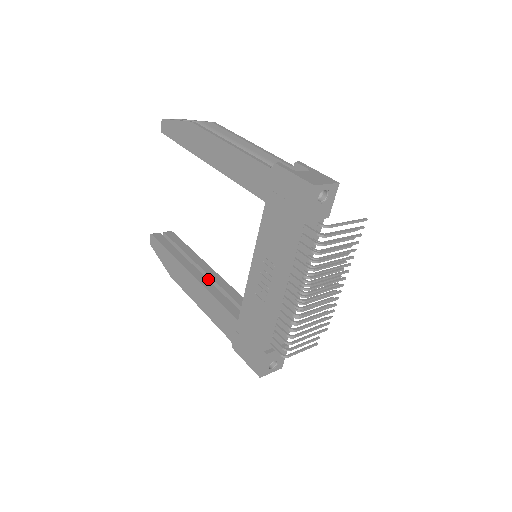
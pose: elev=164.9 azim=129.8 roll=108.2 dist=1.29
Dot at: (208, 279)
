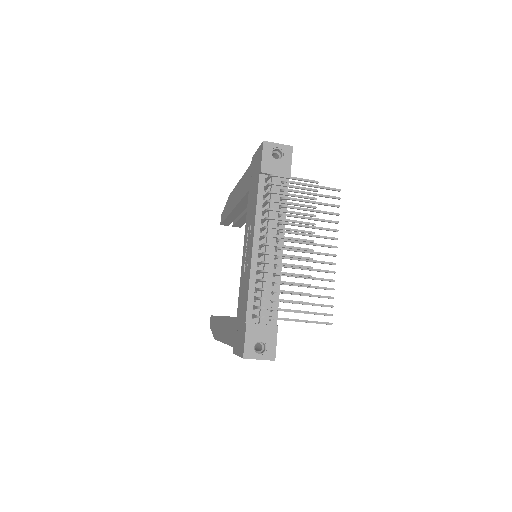
Dot at: occluded
